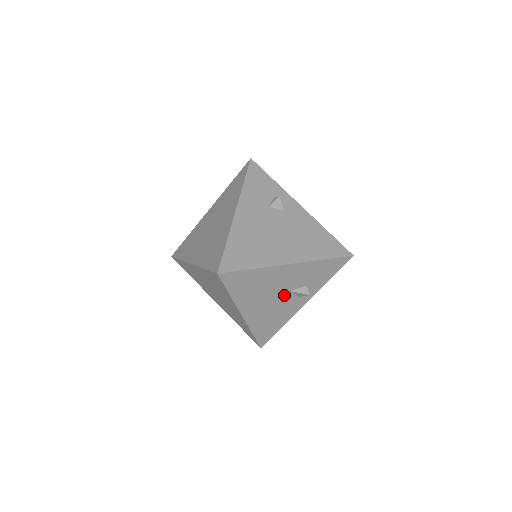
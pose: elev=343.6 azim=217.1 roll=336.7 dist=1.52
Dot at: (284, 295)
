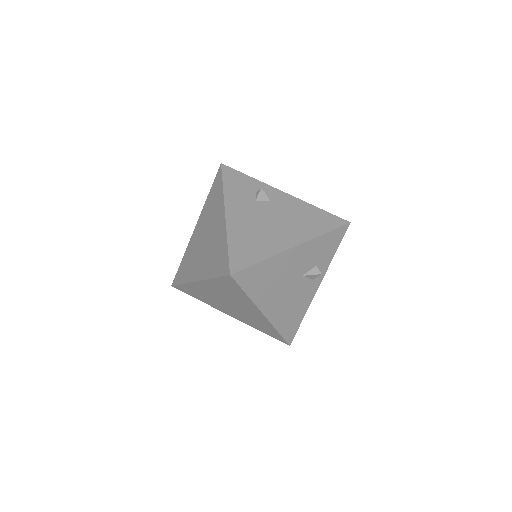
Dot at: (298, 282)
